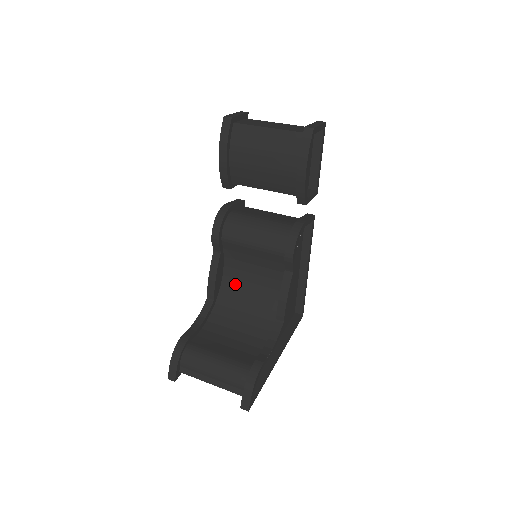
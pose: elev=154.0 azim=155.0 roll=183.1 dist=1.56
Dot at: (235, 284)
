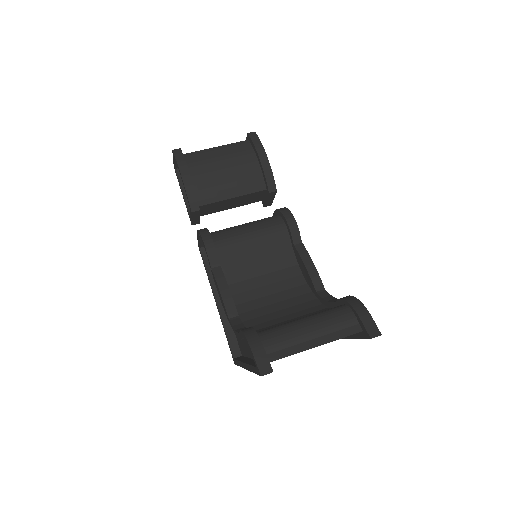
Dot at: (249, 296)
